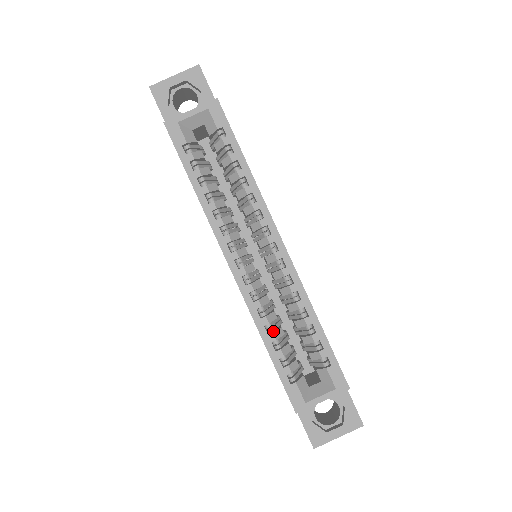
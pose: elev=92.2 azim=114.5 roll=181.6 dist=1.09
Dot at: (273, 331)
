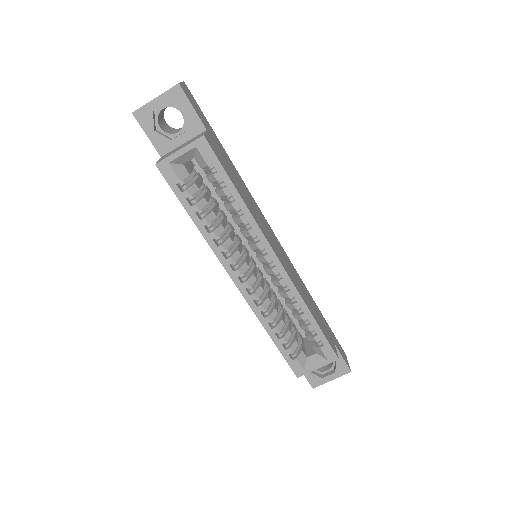
Dot at: (275, 324)
